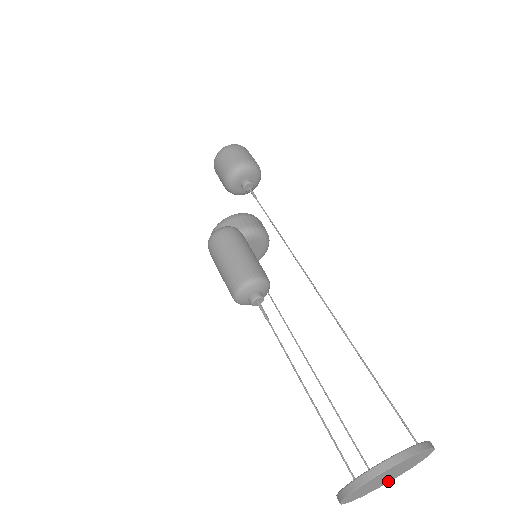
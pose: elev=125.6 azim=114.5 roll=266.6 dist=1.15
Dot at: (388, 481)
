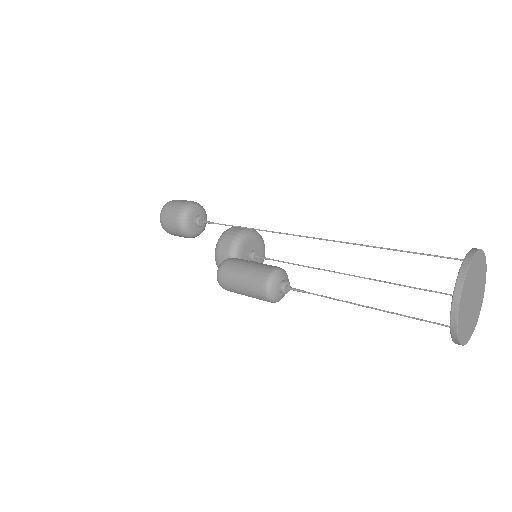
Dot at: (482, 291)
